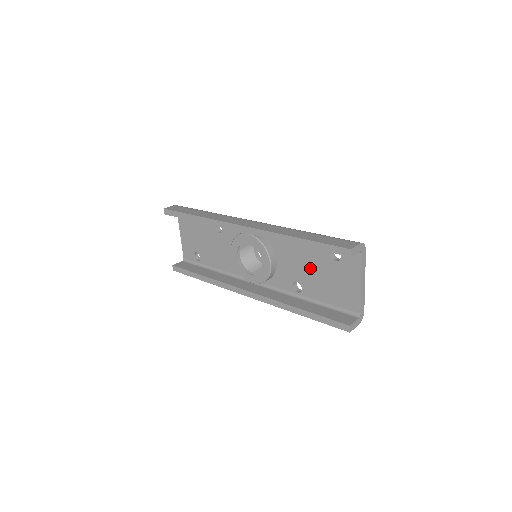
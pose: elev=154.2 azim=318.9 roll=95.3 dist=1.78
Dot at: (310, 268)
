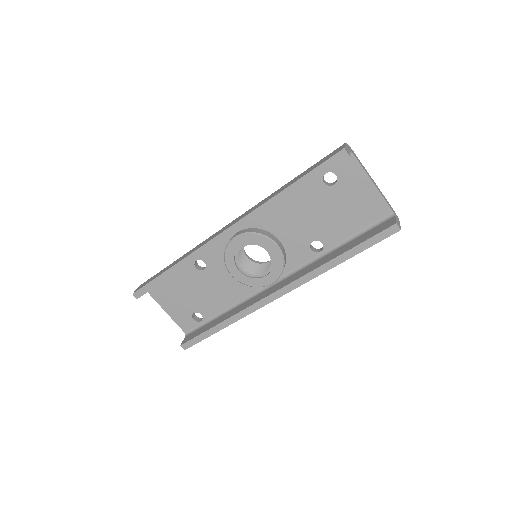
Dot at: (316, 215)
